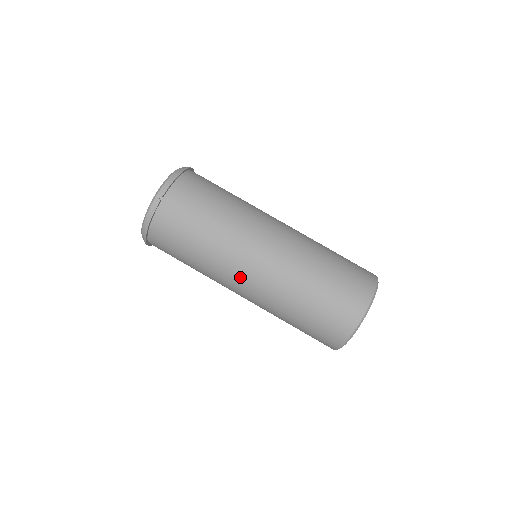
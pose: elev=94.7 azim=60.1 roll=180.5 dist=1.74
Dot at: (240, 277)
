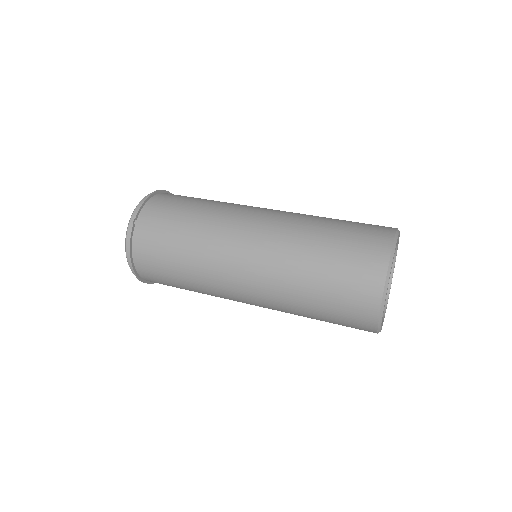
Dot at: (234, 276)
